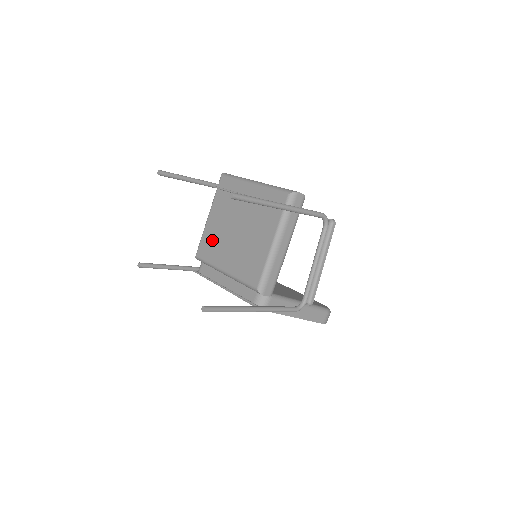
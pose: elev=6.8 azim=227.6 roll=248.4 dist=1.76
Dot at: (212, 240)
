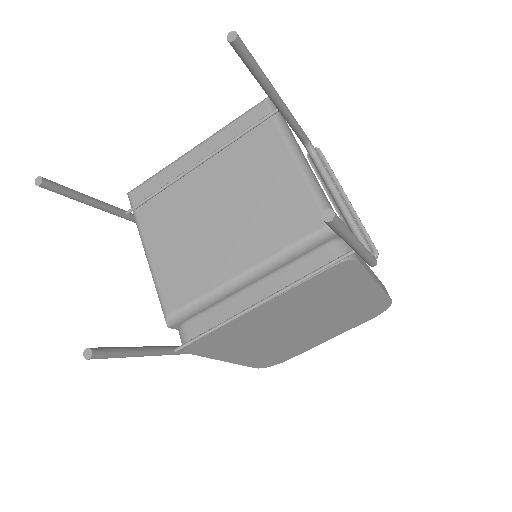
Dot at: (182, 265)
